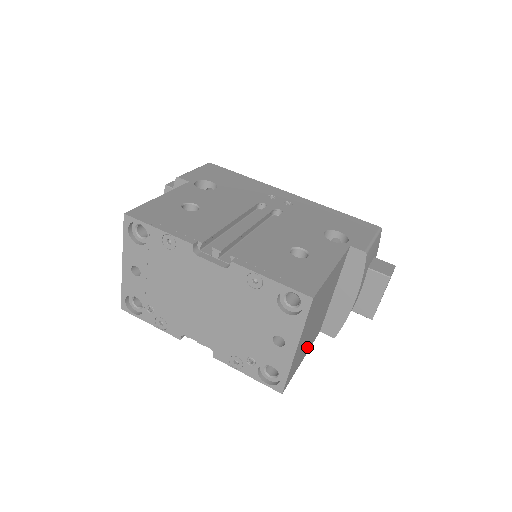
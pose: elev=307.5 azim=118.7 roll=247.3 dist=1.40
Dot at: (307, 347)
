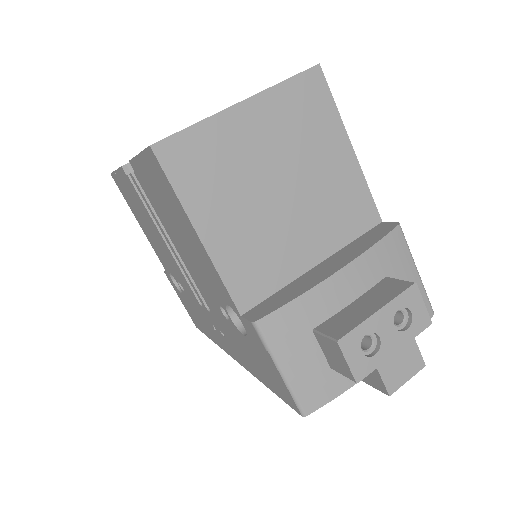
Dot at: (224, 226)
